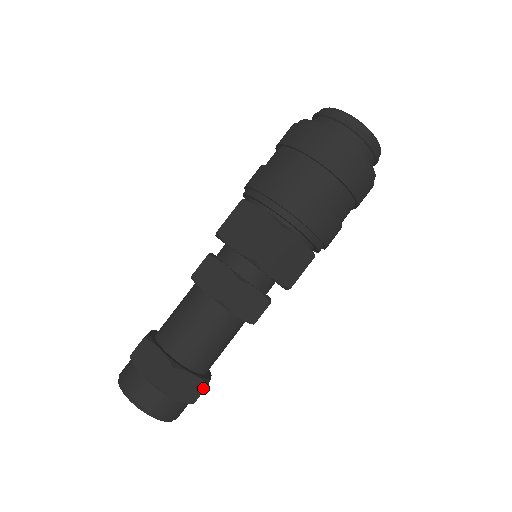
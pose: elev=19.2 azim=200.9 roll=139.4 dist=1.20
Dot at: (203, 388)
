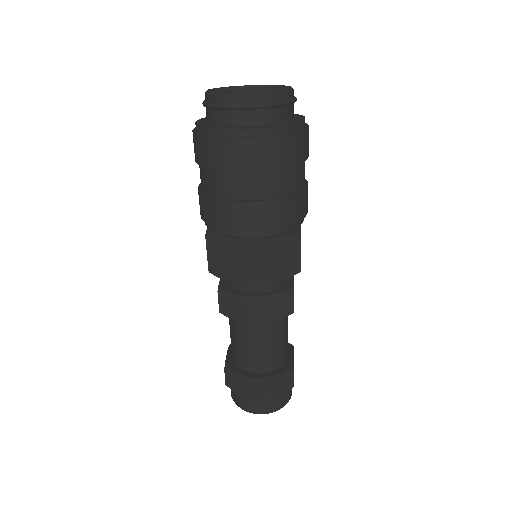
Dot at: (292, 374)
